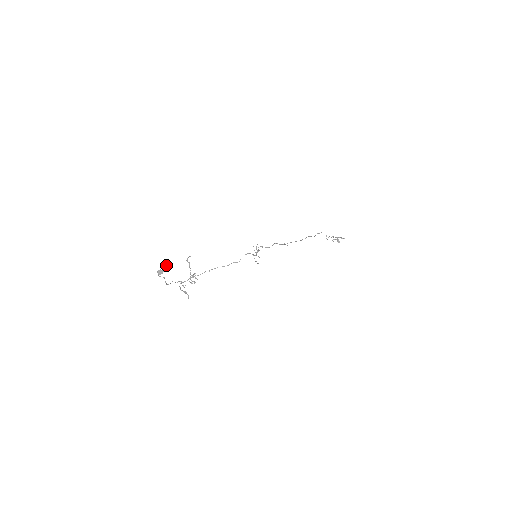
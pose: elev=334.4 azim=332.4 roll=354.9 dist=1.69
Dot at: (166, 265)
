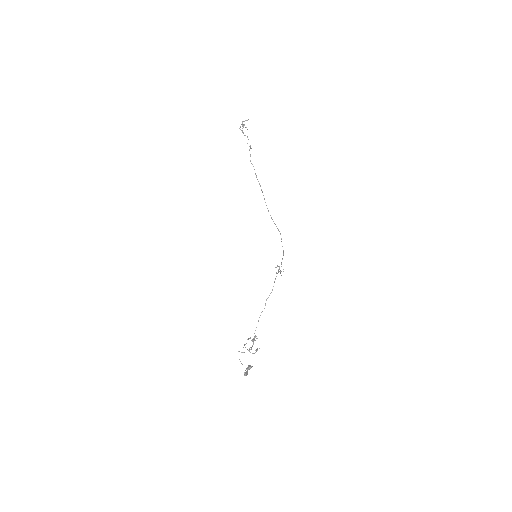
Dot at: (250, 368)
